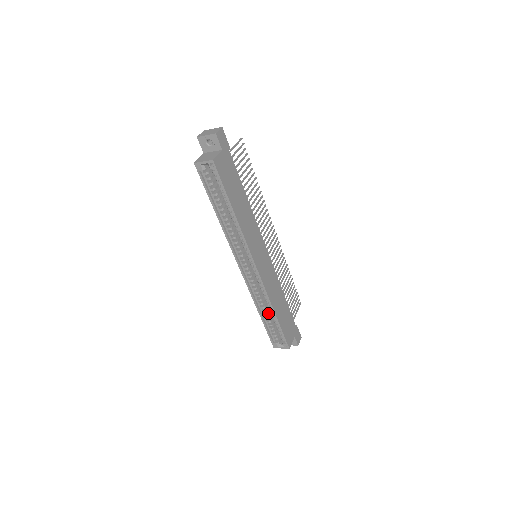
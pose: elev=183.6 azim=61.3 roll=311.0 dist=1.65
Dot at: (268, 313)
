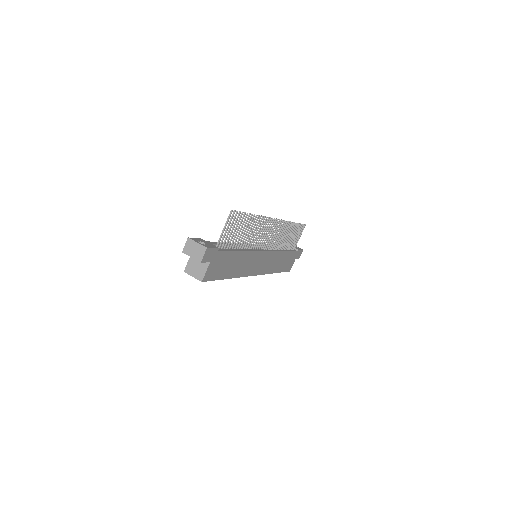
Dot at: occluded
